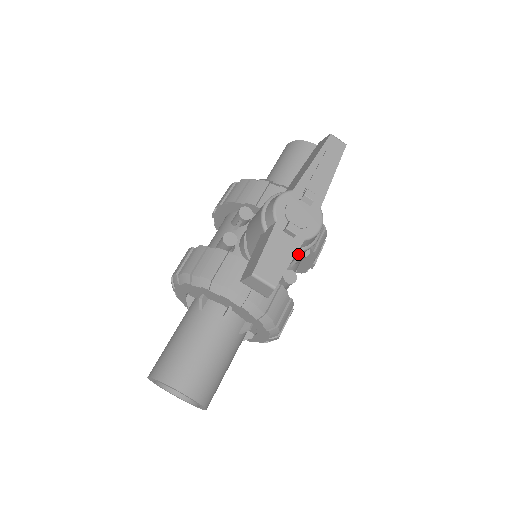
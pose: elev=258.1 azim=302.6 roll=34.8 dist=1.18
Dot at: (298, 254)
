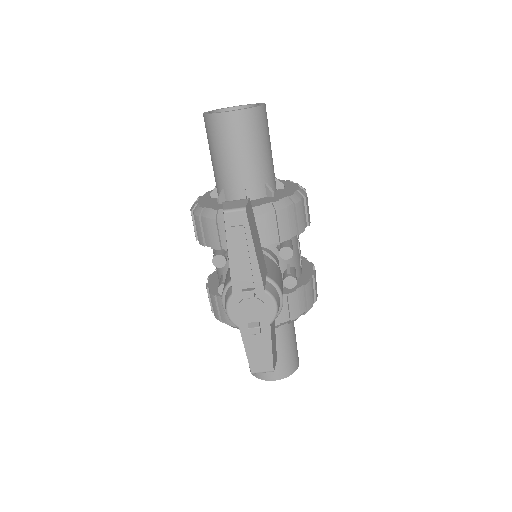
Dot at: occluded
